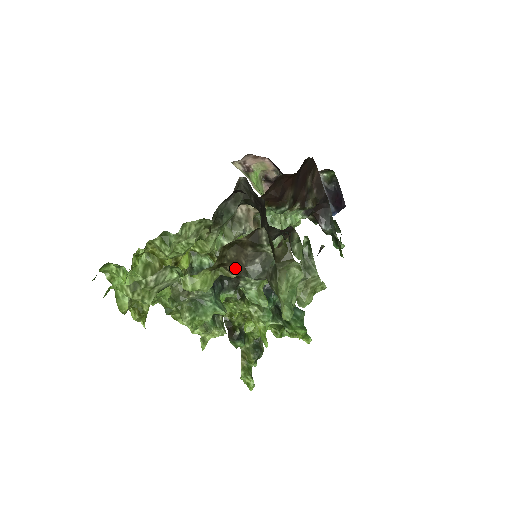
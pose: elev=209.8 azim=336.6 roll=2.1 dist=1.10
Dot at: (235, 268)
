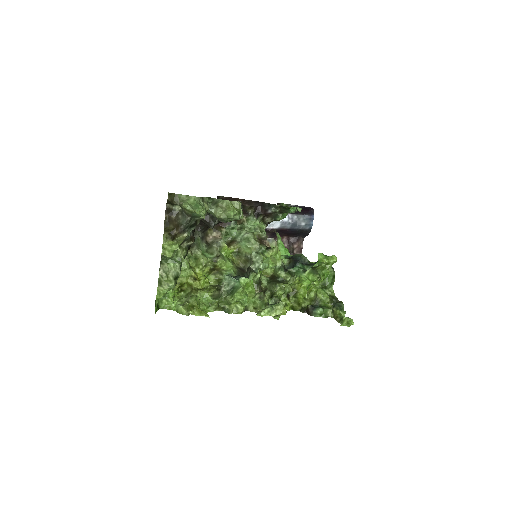
Dot at: (177, 229)
